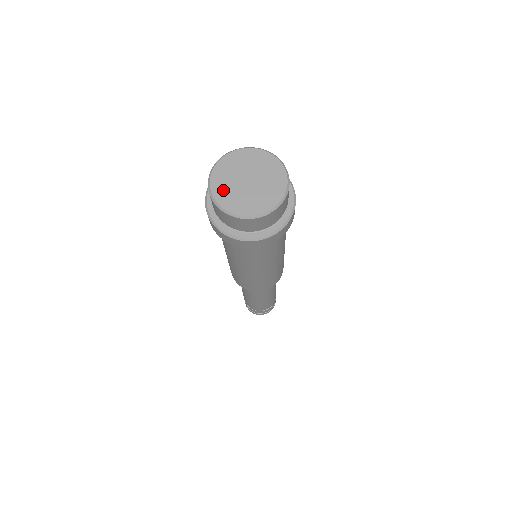
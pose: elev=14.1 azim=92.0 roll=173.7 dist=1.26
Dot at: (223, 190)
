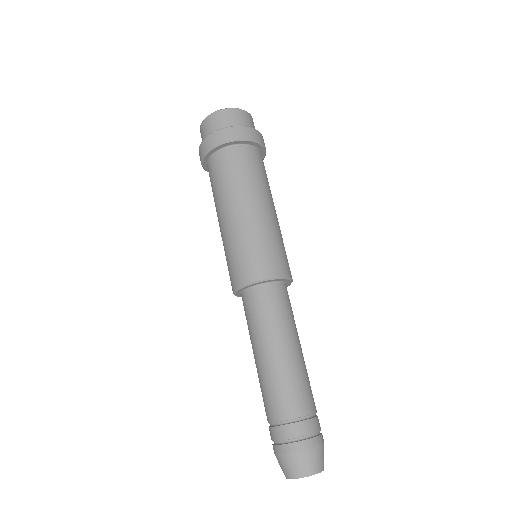
Dot at: occluded
